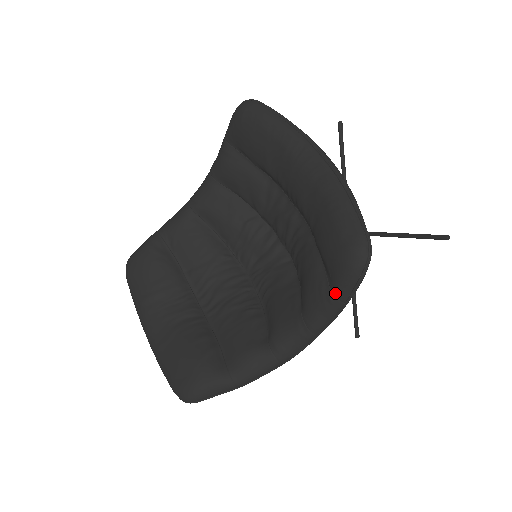
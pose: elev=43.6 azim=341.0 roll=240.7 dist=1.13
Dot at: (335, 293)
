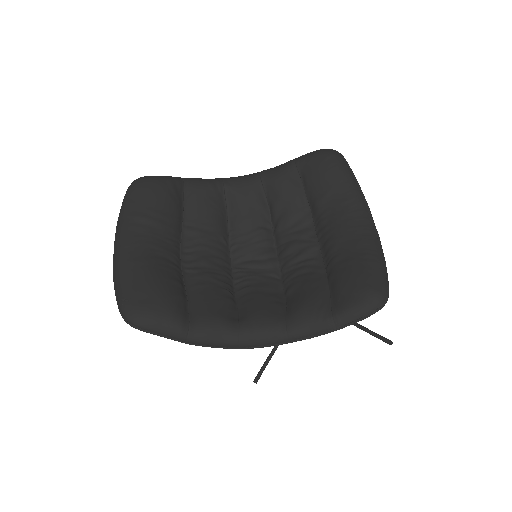
Dot at: (336, 316)
